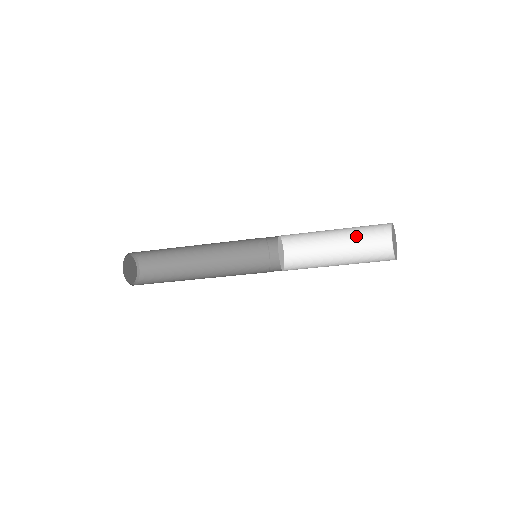
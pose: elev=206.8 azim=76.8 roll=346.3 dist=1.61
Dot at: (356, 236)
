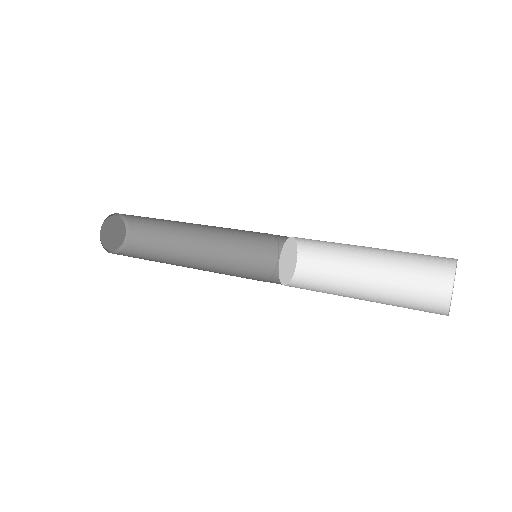
Dot at: (401, 255)
